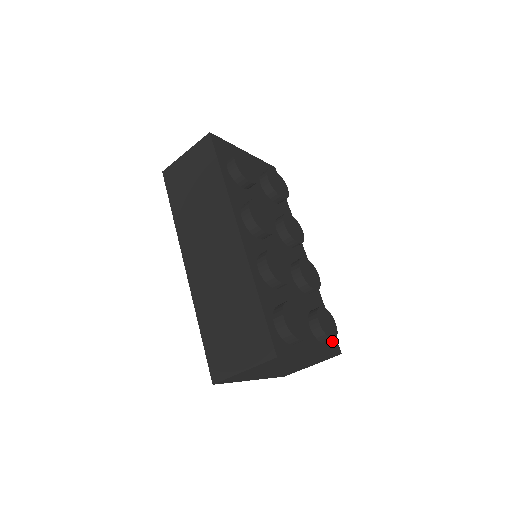
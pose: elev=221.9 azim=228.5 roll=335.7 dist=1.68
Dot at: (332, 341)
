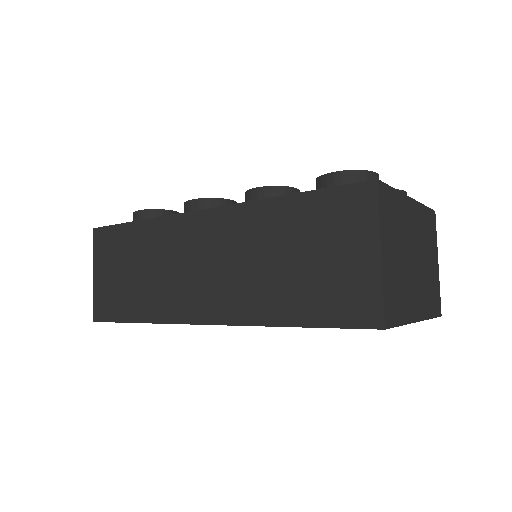
Dot at: occluded
